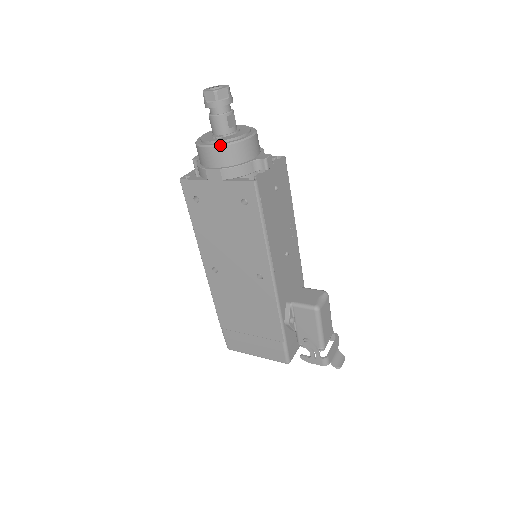
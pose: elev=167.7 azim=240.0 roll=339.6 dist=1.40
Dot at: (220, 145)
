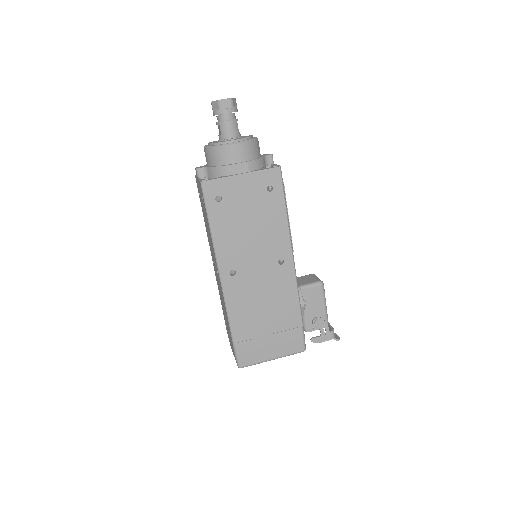
Dot at: (245, 141)
